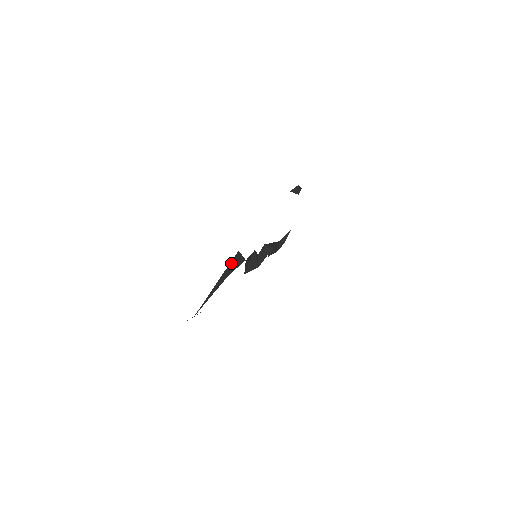
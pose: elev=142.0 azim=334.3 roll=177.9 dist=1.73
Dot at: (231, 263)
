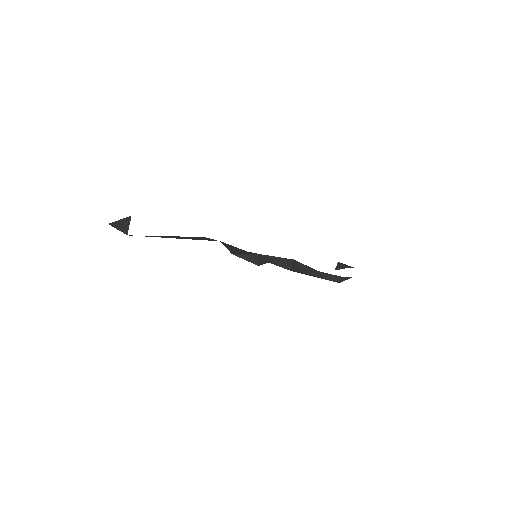
Dot at: (193, 238)
